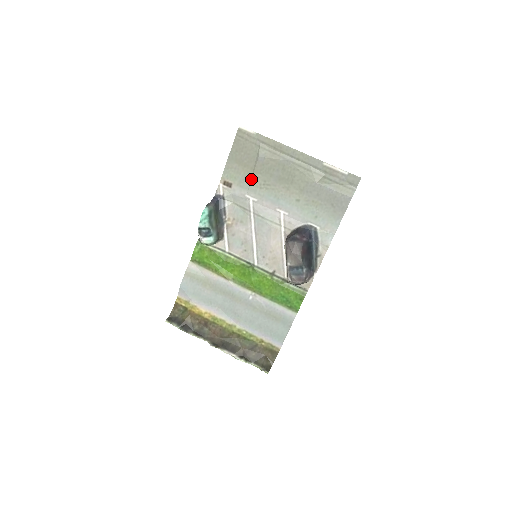
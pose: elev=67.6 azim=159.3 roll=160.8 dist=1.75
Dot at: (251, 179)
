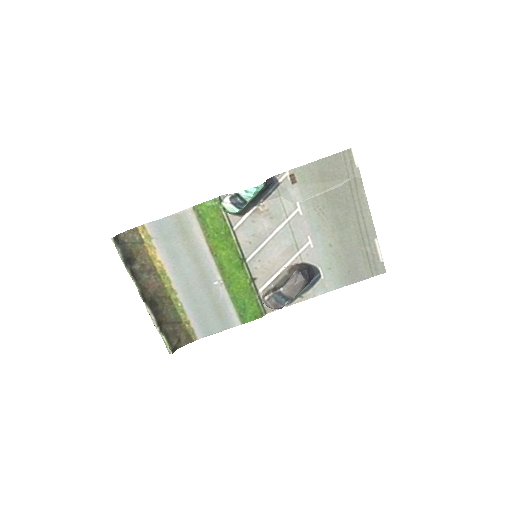
Dot at: (316, 195)
